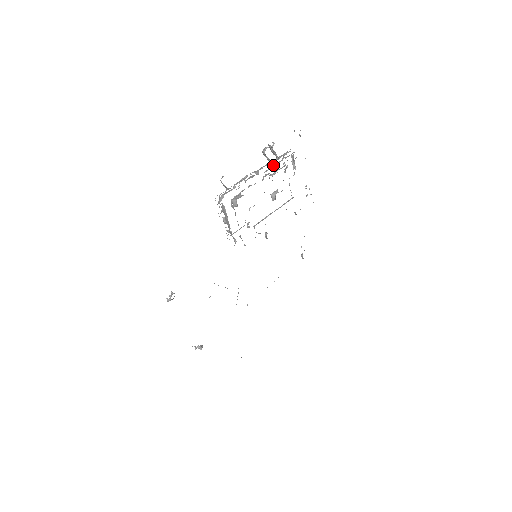
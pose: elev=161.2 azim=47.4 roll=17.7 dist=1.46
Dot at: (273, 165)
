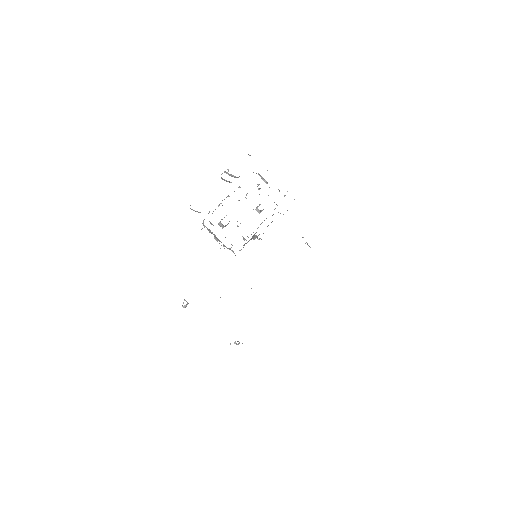
Dot at: occluded
